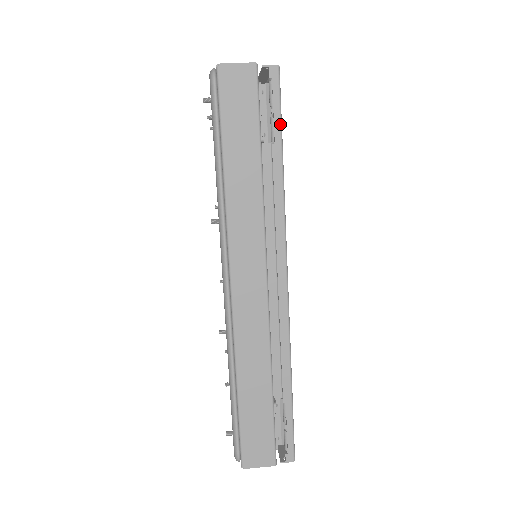
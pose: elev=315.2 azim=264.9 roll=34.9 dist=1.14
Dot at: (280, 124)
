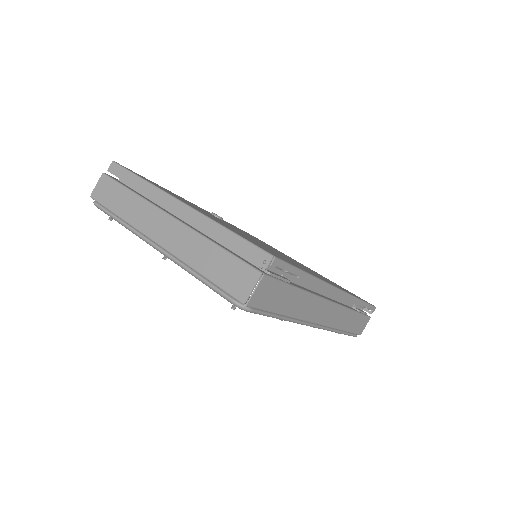
Dot at: (296, 269)
